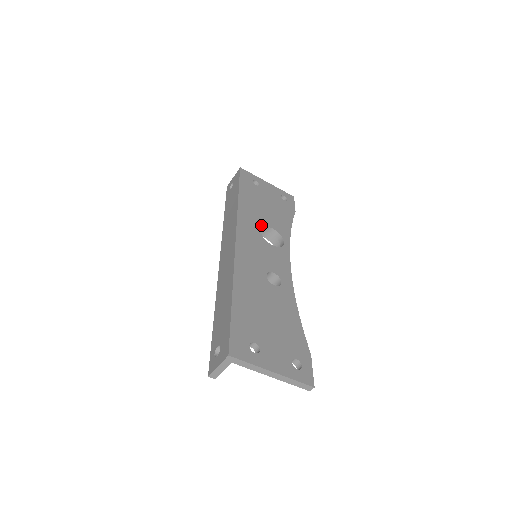
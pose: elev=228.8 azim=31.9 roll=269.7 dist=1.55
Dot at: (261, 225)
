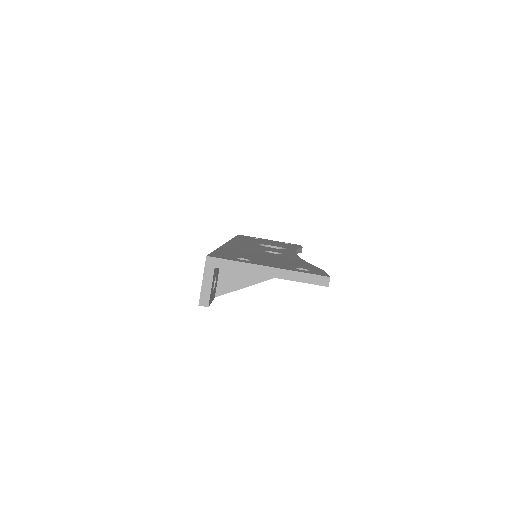
Dot at: occluded
